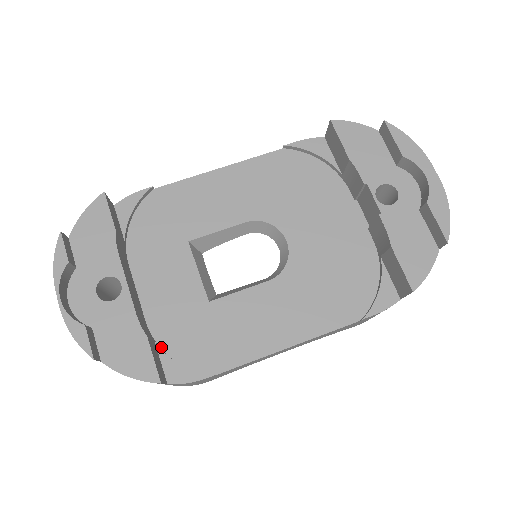
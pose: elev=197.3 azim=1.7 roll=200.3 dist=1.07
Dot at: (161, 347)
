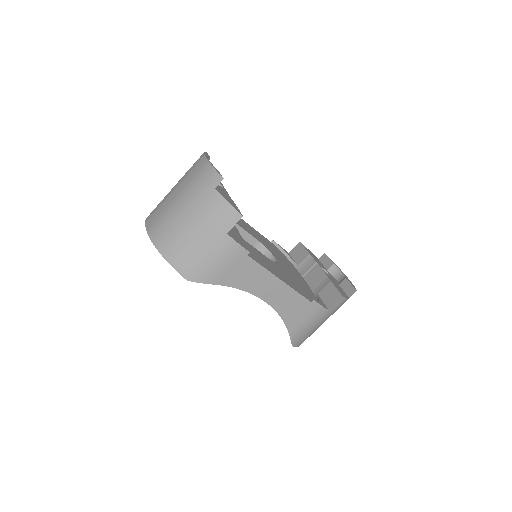
Dot at: occluded
